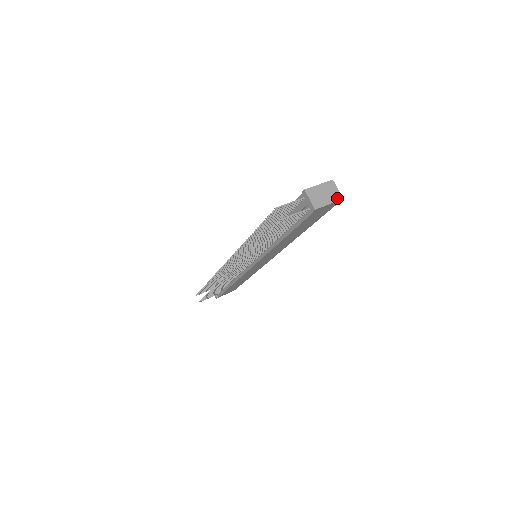
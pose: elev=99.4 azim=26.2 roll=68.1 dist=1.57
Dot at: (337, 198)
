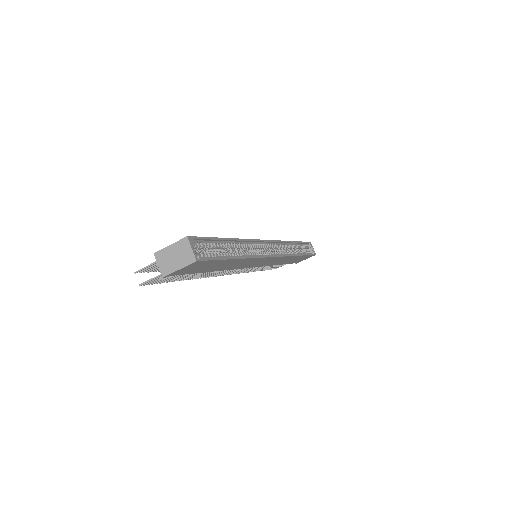
Dot at: (189, 261)
